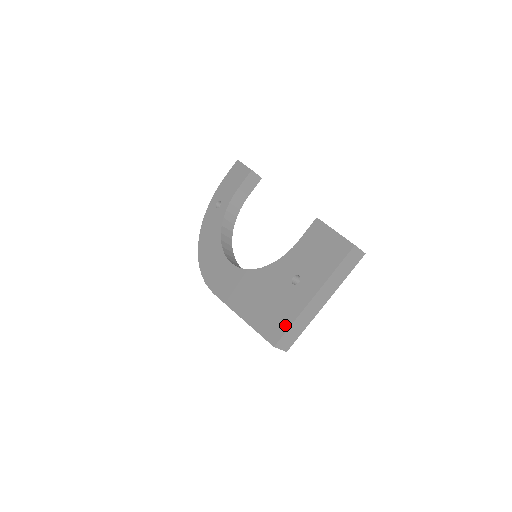
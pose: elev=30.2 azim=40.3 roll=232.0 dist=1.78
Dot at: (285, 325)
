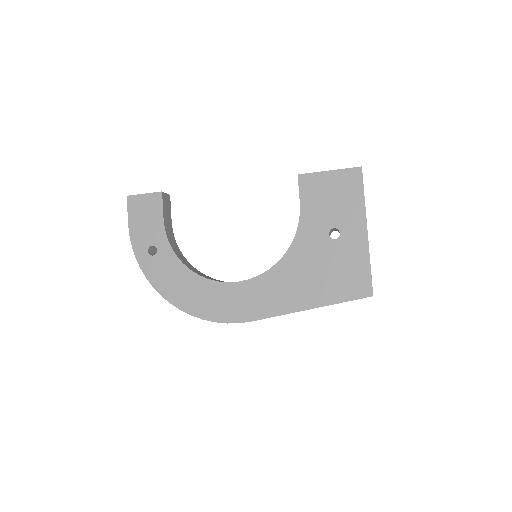
Dot at: (365, 272)
